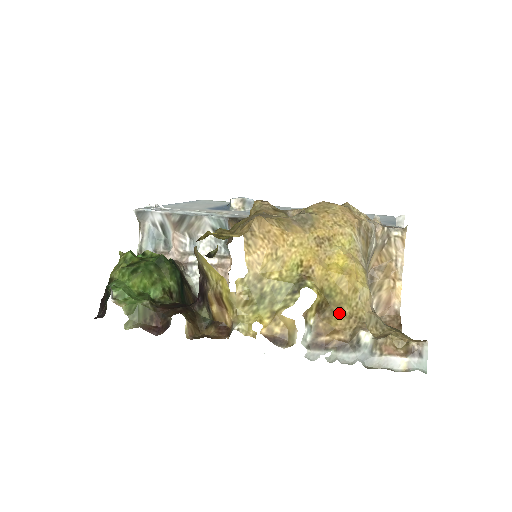
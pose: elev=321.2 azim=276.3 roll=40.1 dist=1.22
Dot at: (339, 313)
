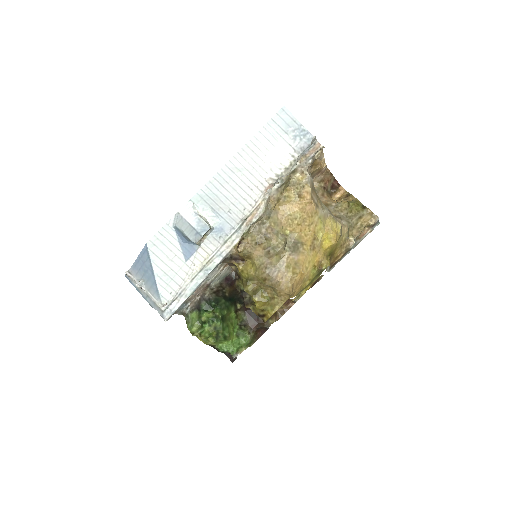
Dot at: (336, 251)
